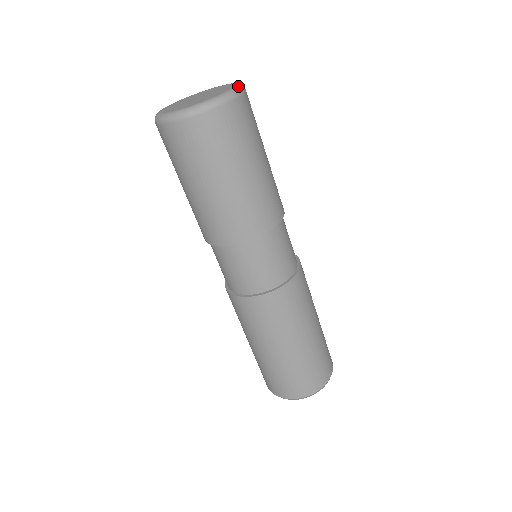
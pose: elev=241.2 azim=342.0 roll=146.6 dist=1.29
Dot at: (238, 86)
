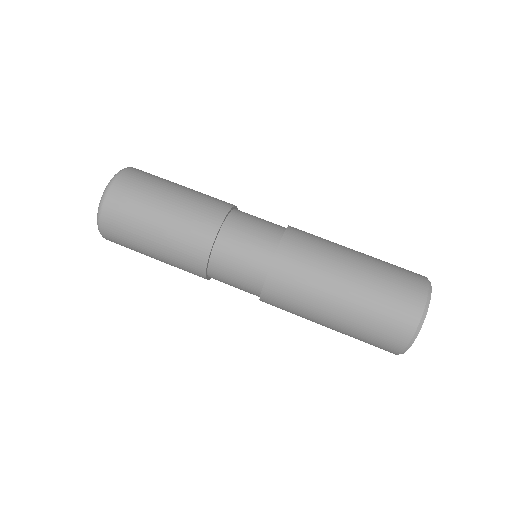
Dot at: (115, 175)
